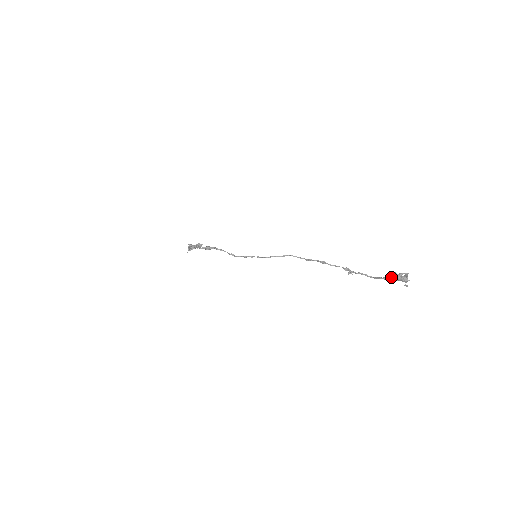
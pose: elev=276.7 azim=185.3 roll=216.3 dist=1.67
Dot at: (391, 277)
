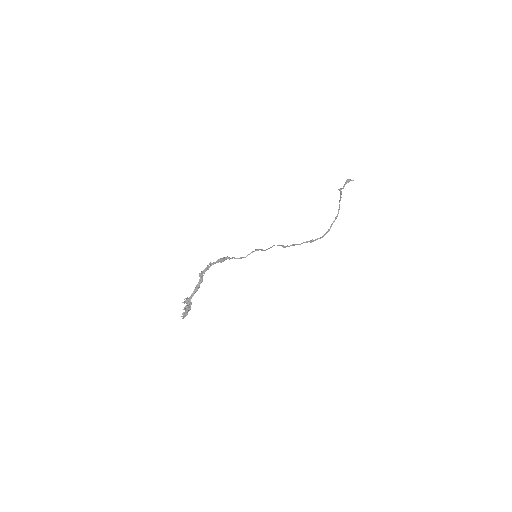
Dot at: (343, 186)
